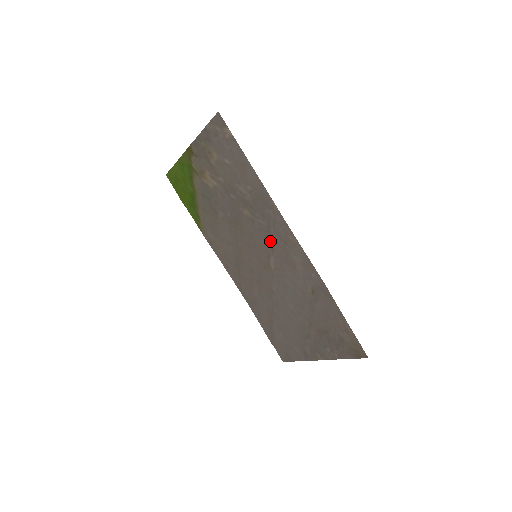
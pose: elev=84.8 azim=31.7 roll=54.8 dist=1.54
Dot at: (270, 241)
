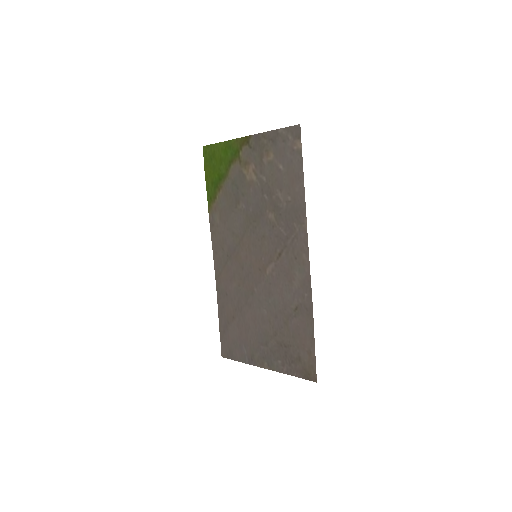
Dot at: (280, 250)
